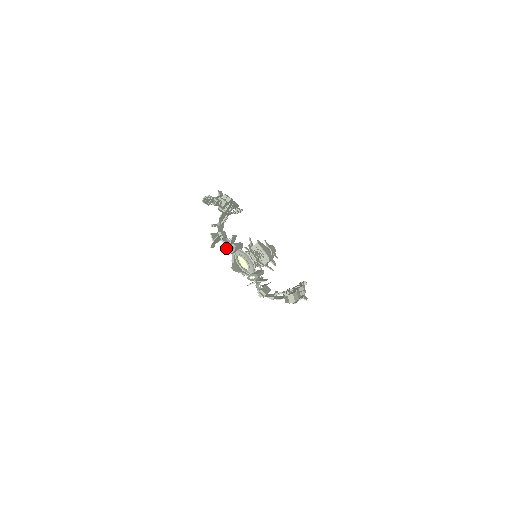
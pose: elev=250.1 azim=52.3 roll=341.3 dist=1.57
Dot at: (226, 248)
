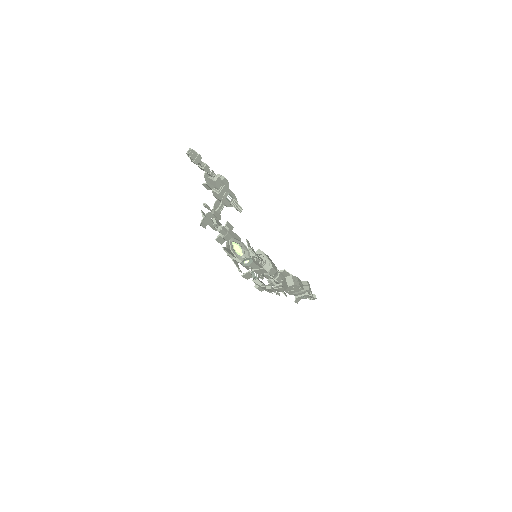
Dot at: occluded
